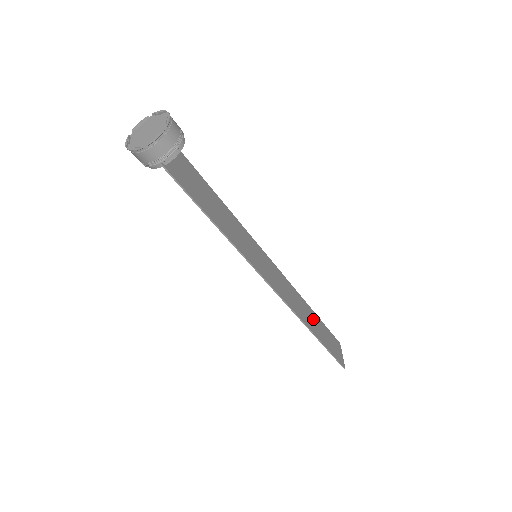
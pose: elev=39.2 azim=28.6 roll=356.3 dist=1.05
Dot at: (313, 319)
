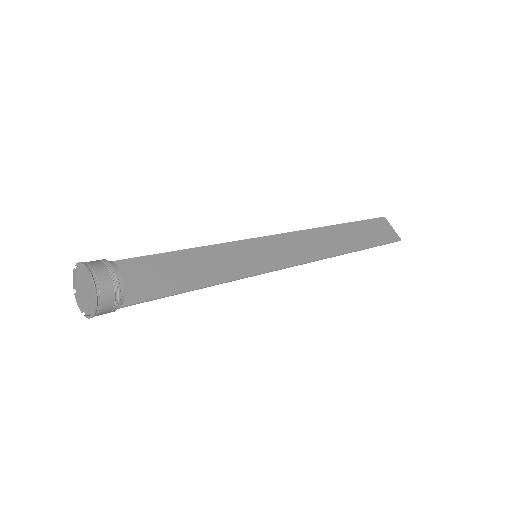
Dot at: (345, 234)
